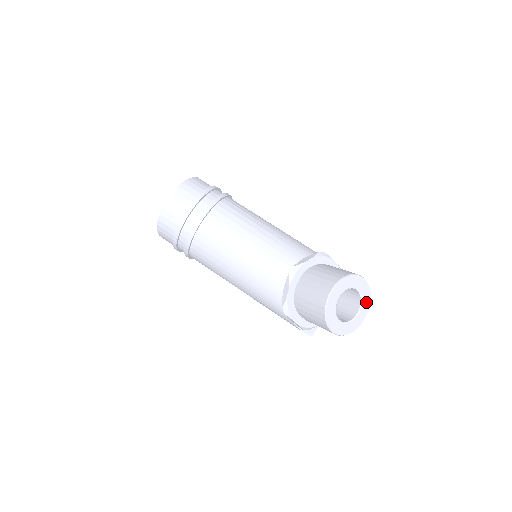
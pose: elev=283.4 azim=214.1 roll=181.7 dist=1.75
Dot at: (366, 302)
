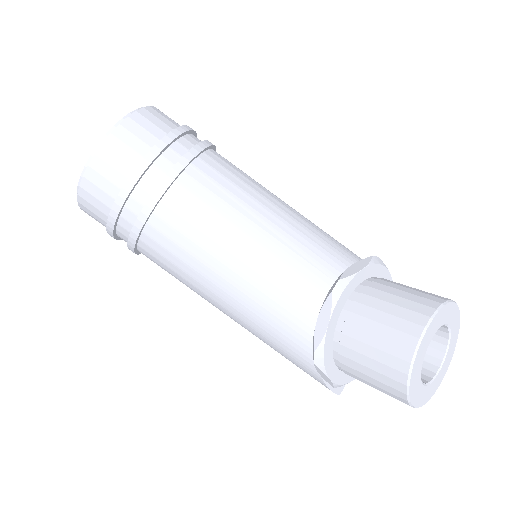
Dot at: (452, 347)
